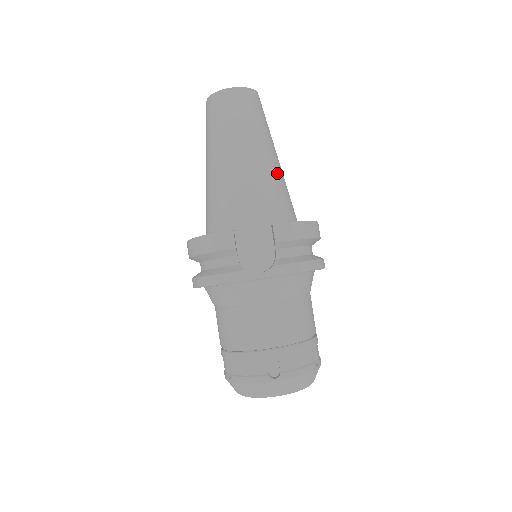
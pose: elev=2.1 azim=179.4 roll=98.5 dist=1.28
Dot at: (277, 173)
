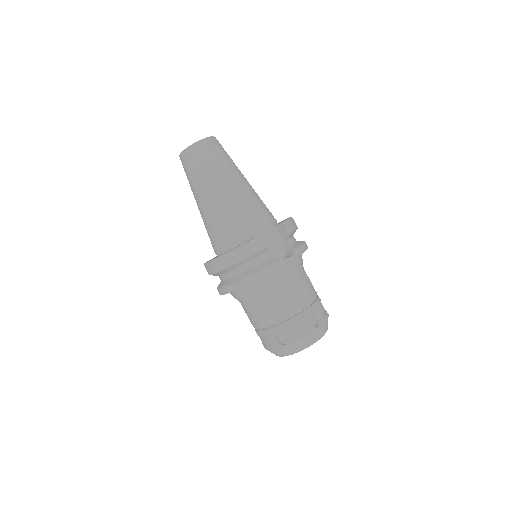
Dot at: (255, 192)
